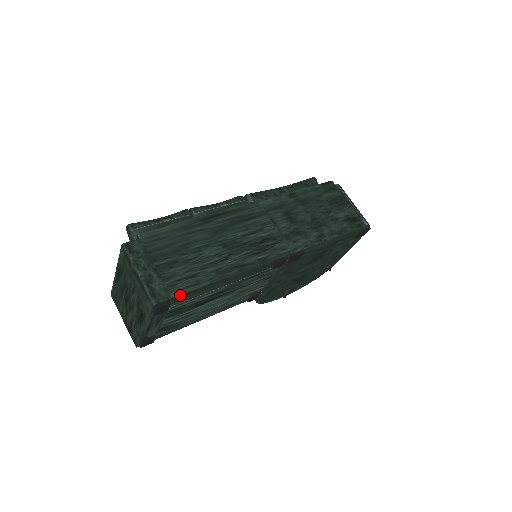
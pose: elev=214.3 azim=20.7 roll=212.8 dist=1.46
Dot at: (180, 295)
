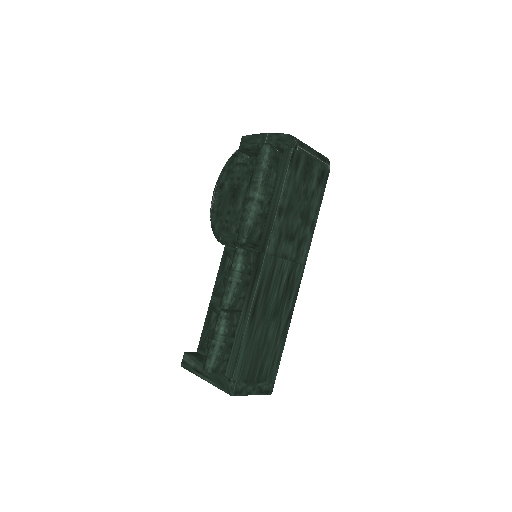
Dot at: (276, 373)
